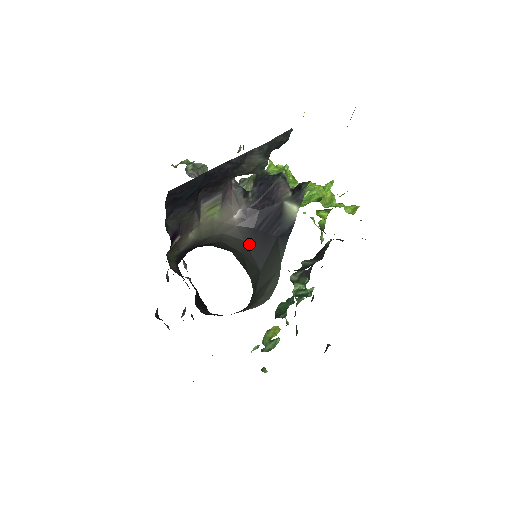
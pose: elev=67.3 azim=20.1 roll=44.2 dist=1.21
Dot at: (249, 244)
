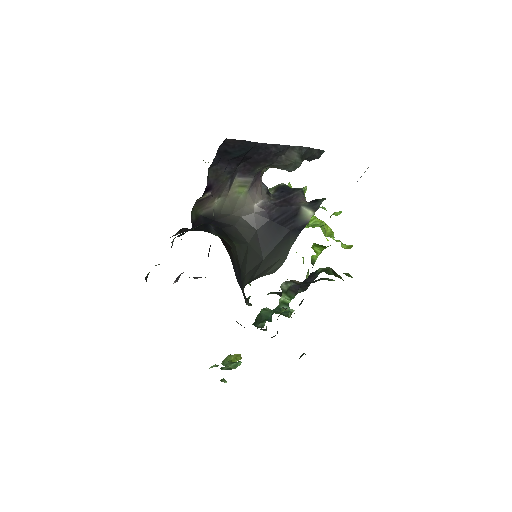
Dot at: (260, 233)
